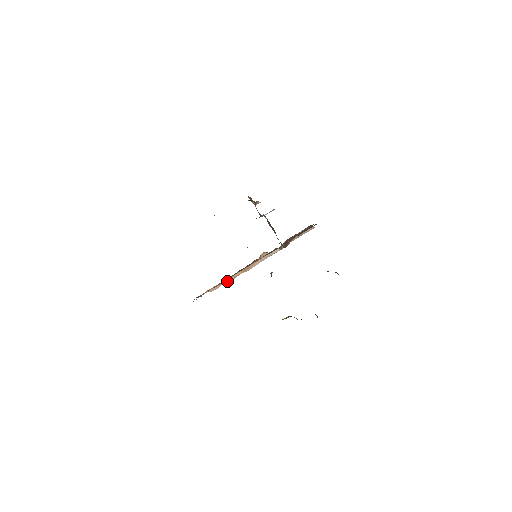
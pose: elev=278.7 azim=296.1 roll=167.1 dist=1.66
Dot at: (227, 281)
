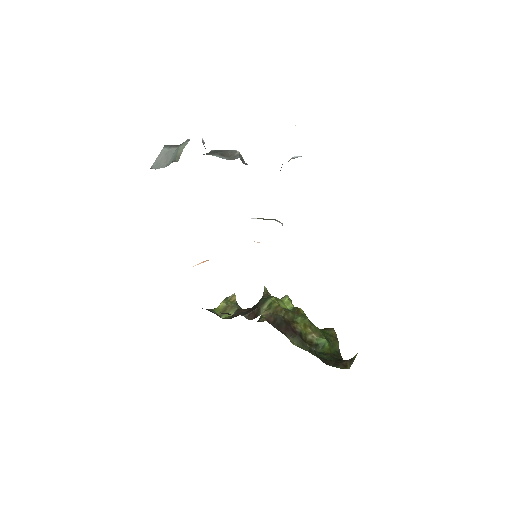
Dot at: occluded
